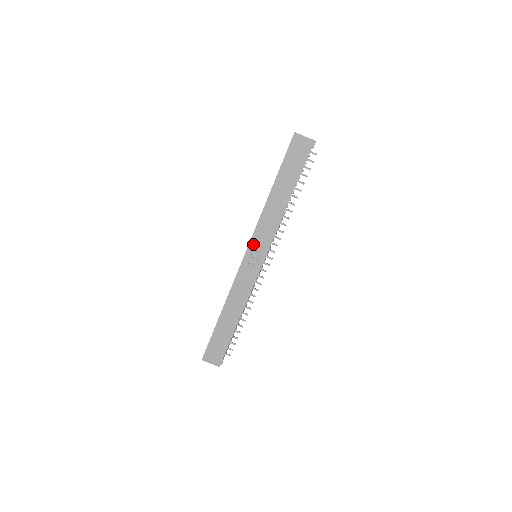
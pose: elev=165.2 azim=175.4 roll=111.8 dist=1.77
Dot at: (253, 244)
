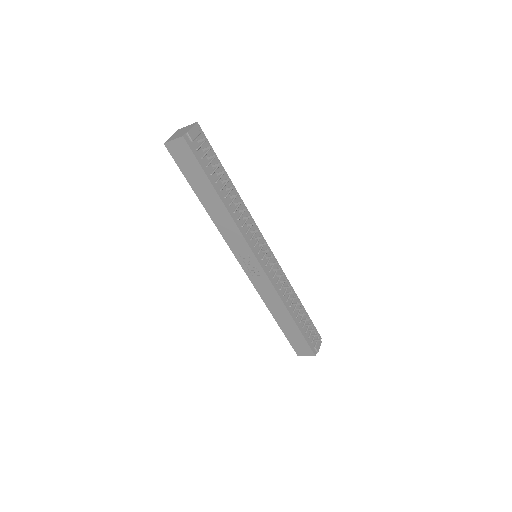
Dot at: (237, 254)
